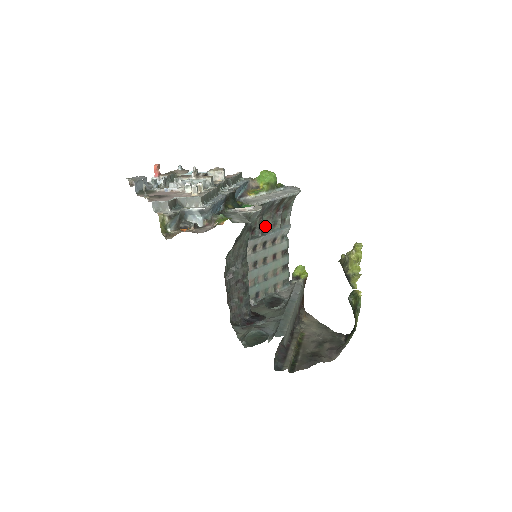
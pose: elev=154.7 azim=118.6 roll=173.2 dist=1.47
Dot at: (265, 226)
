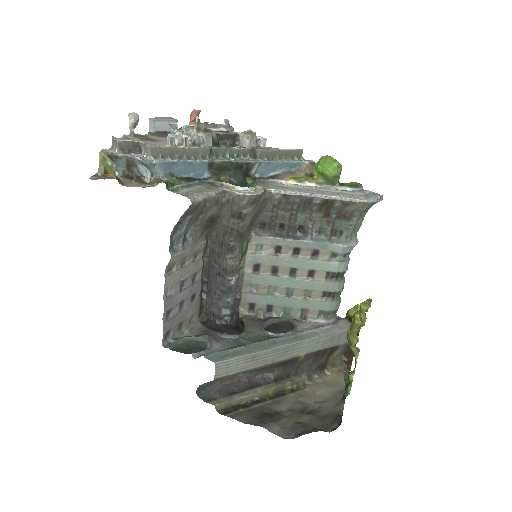
Dot at: (303, 228)
